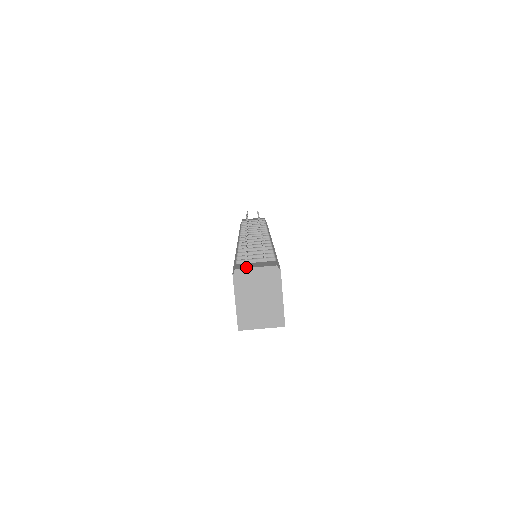
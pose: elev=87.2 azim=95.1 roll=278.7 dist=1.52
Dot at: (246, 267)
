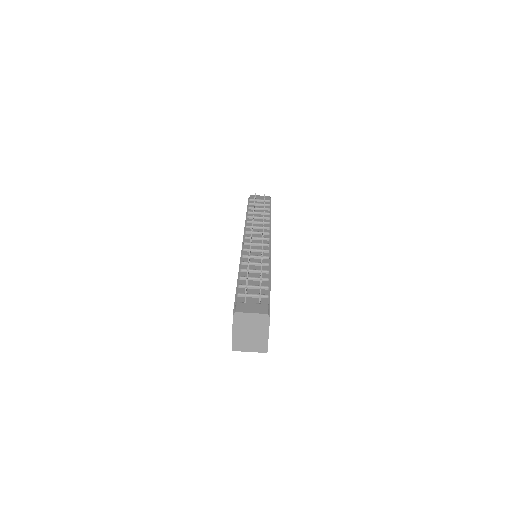
Dot at: (244, 311)
